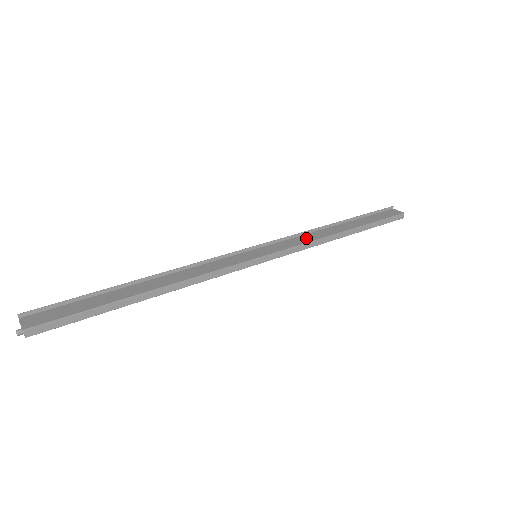
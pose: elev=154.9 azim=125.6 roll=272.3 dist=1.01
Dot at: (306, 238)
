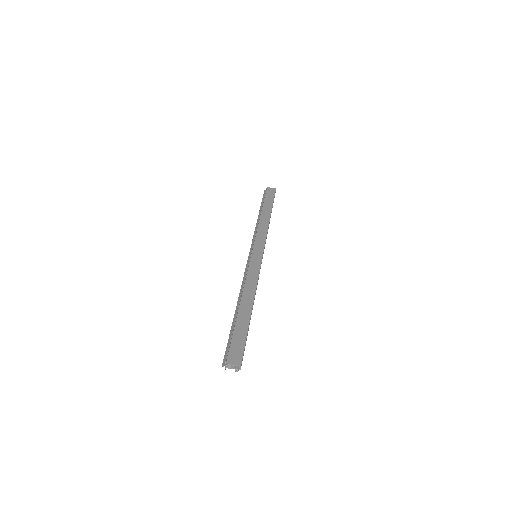
Dot at: (262, 231)
